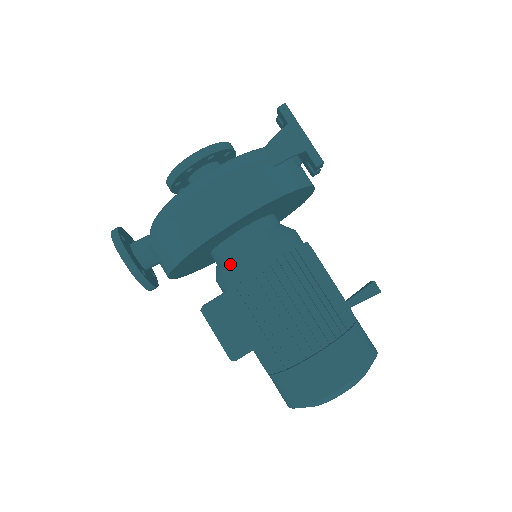
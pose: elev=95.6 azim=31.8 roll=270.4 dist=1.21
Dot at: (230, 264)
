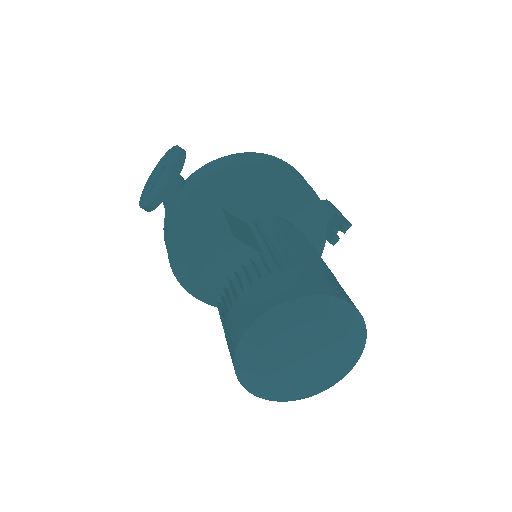
Dot at: (259, 213)
